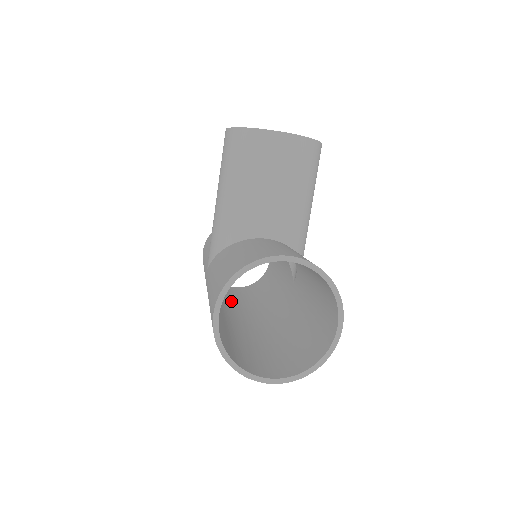
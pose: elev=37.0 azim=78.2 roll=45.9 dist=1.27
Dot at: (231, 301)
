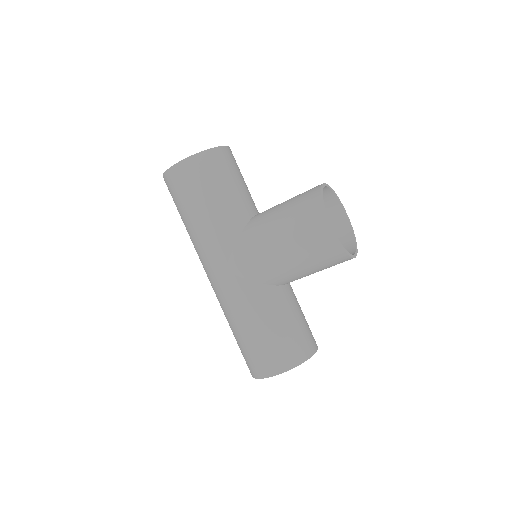
Dot at: occluded
